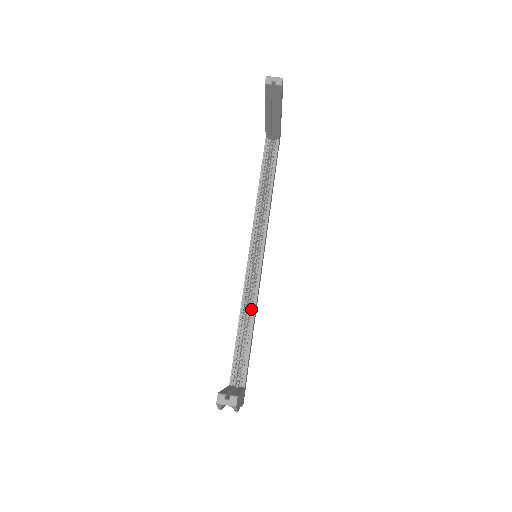
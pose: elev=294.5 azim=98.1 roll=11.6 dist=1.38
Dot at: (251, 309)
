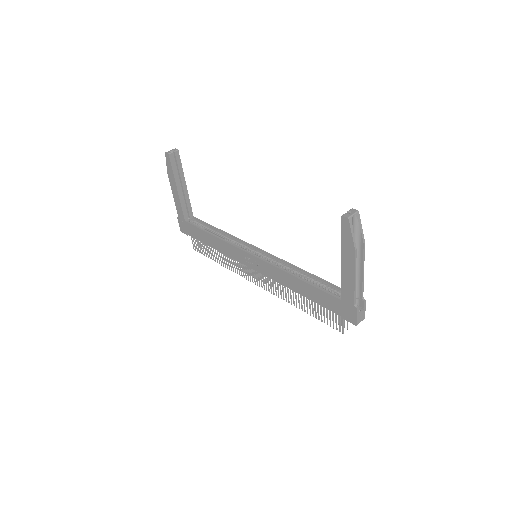
Dot at: (292, 270)
